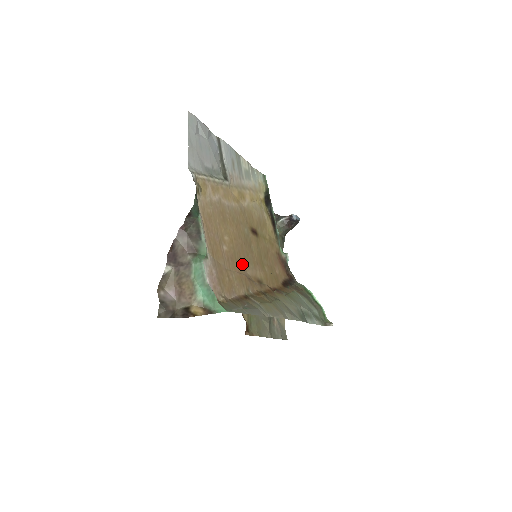
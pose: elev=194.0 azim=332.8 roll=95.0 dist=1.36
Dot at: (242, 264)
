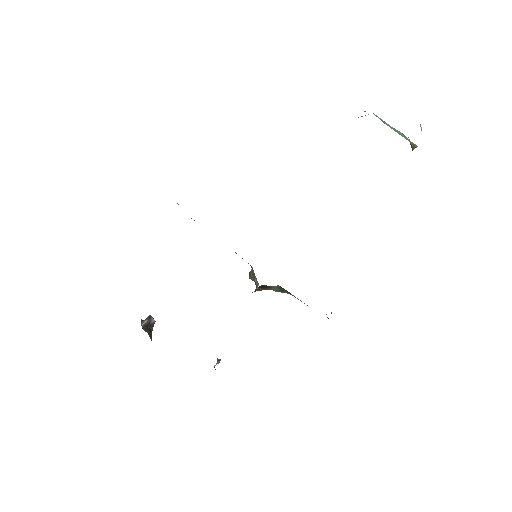
Dot at: occluded
